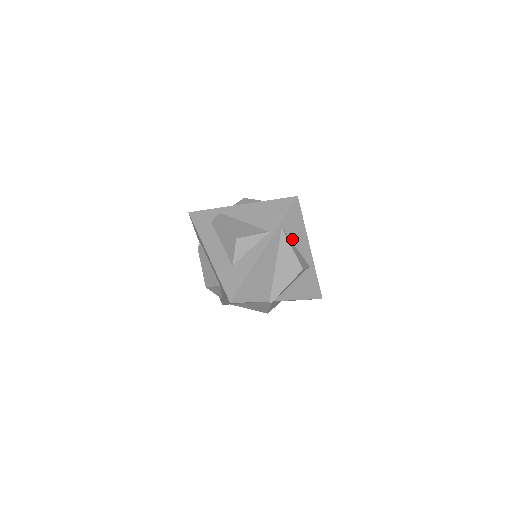
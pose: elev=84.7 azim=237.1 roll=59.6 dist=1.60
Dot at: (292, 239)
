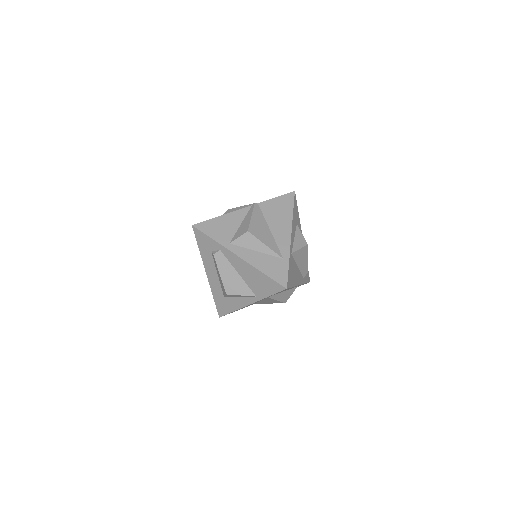
Dot at: (279, 293)
